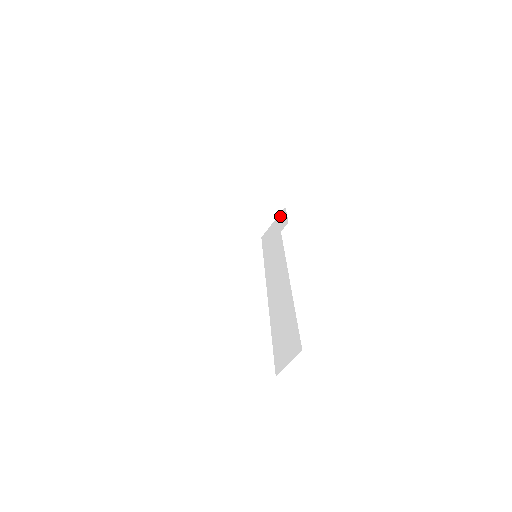
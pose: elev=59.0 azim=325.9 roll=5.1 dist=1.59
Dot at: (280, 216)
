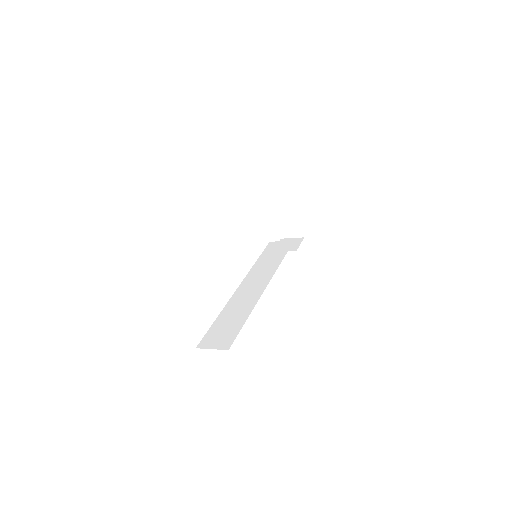
Dot at: (295, 239)
